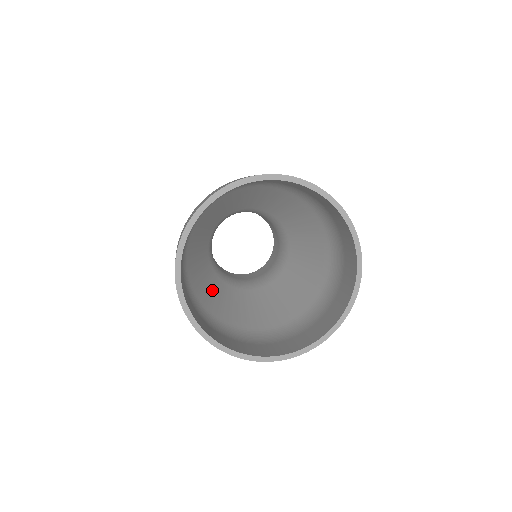
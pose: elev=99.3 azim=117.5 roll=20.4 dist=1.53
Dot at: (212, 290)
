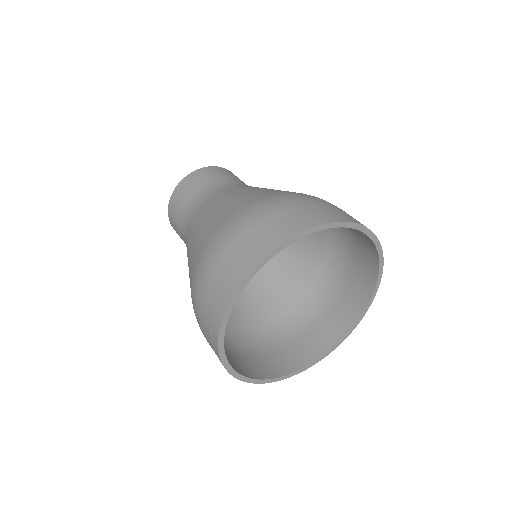
Dot at: occluded
